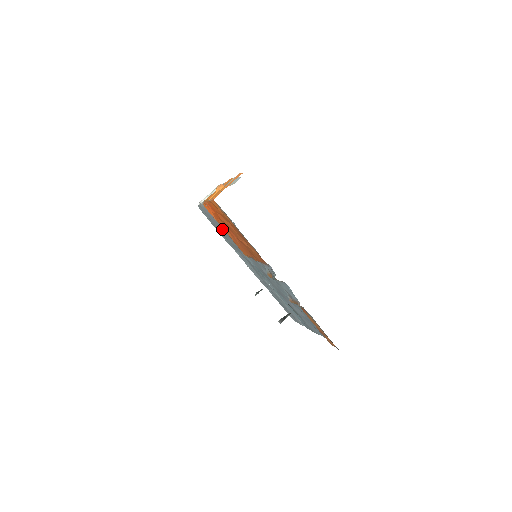
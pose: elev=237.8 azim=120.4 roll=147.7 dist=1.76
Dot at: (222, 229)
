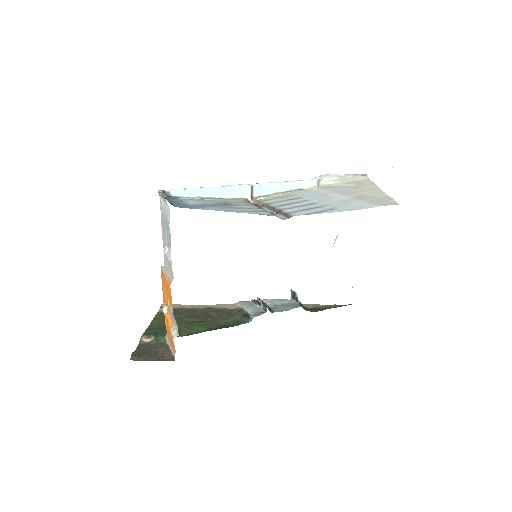
Dot at: occluded
